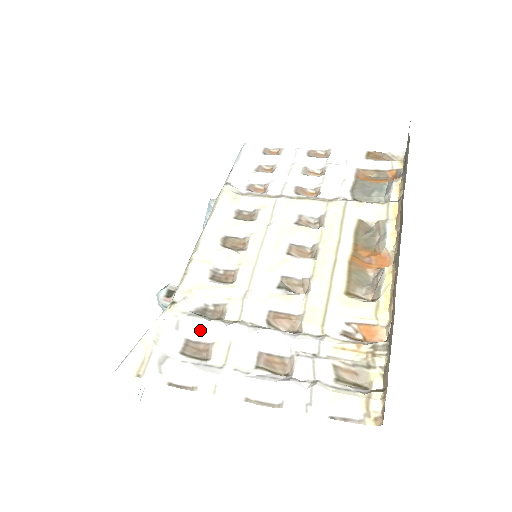
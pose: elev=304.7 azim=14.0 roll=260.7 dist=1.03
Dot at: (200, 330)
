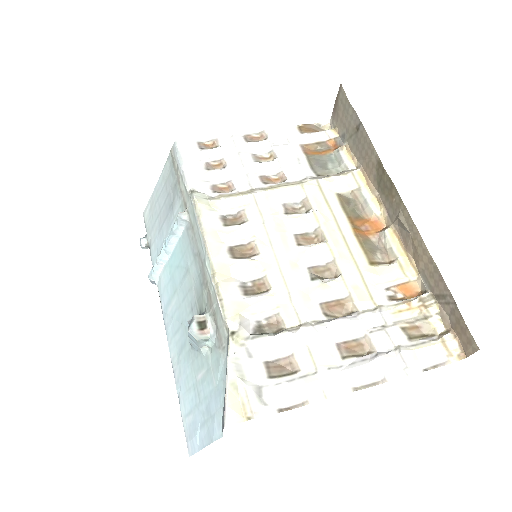
Dot at: (272, 348)
